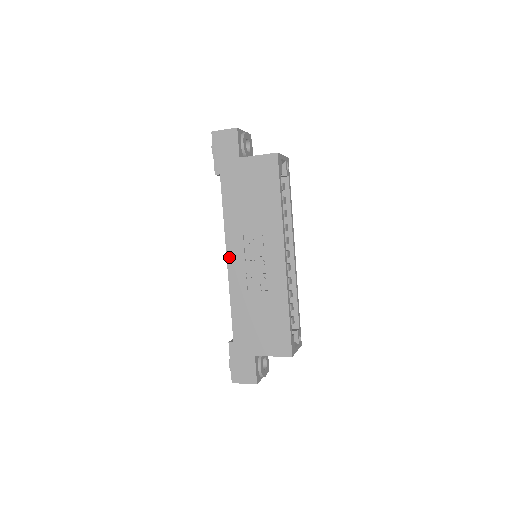
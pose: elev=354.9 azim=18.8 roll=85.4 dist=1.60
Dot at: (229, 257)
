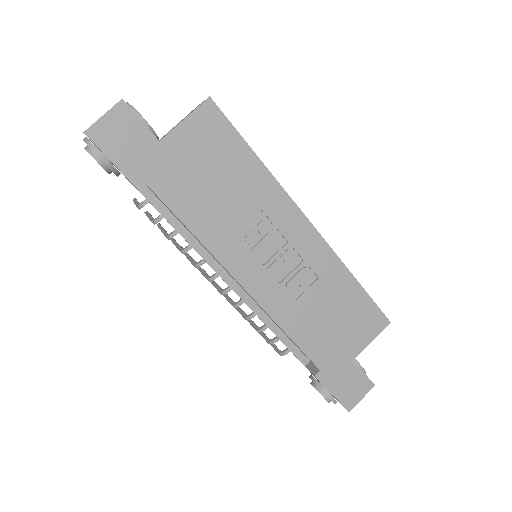
Dot at: (244, 282)
